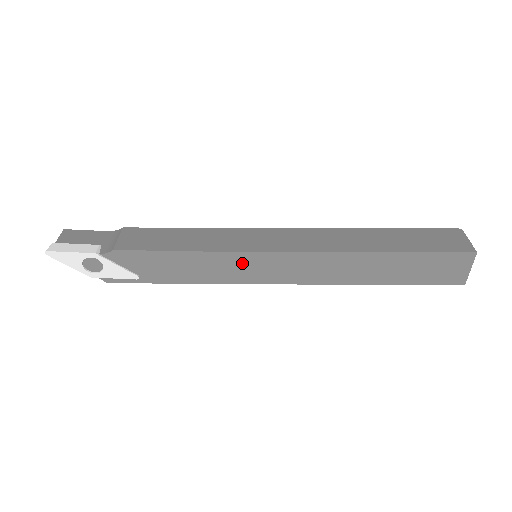
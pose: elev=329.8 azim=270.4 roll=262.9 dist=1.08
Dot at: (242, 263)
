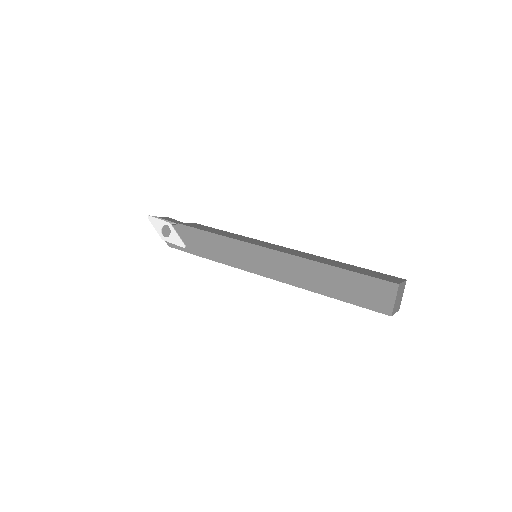
Dot at: (242, 251)
